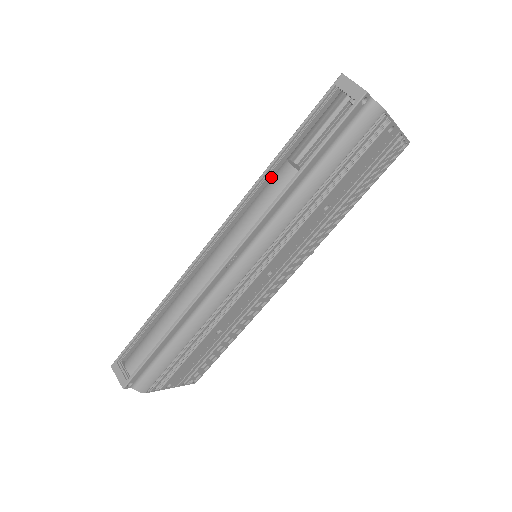
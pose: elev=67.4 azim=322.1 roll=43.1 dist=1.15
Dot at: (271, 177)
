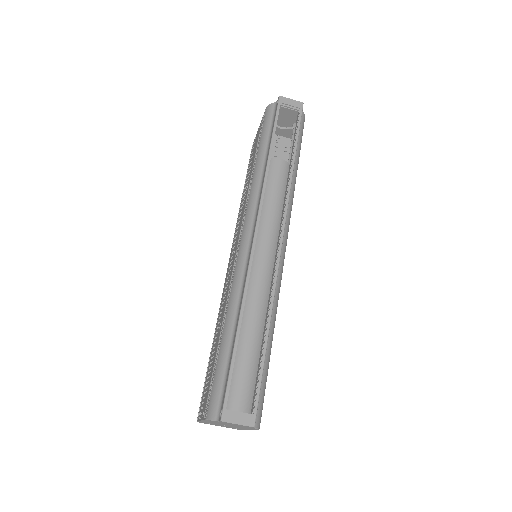
Dot at: occluded
